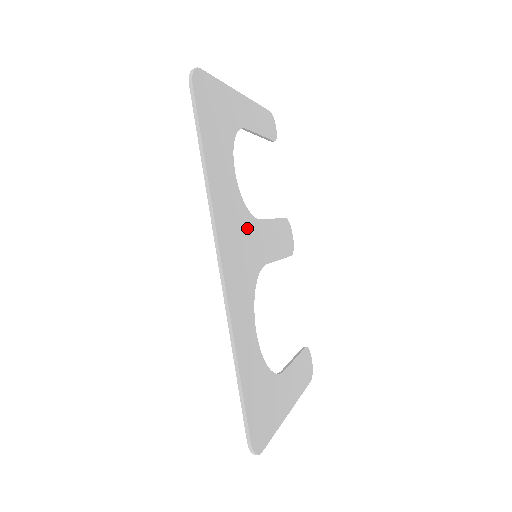
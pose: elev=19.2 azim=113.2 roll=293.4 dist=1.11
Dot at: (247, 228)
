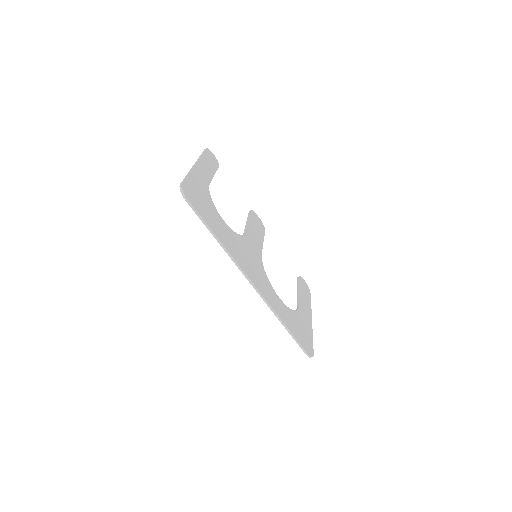
Dot at: (245, 246)
